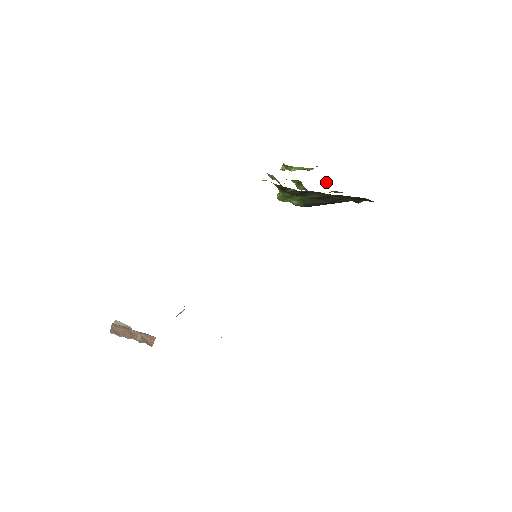
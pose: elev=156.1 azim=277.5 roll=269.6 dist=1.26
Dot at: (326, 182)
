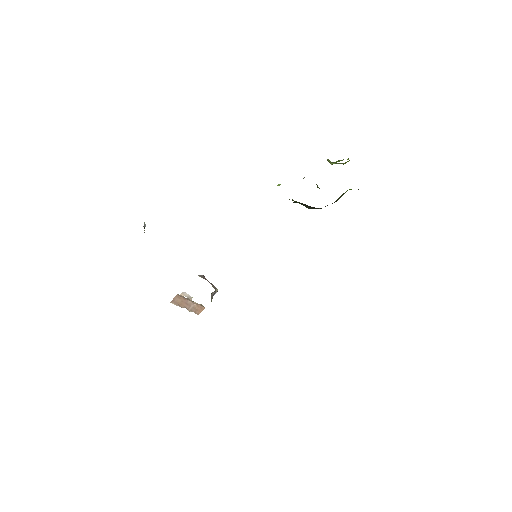
Dot at: occluded
